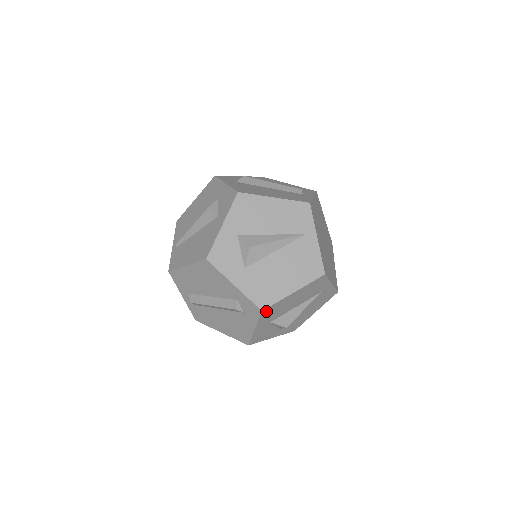
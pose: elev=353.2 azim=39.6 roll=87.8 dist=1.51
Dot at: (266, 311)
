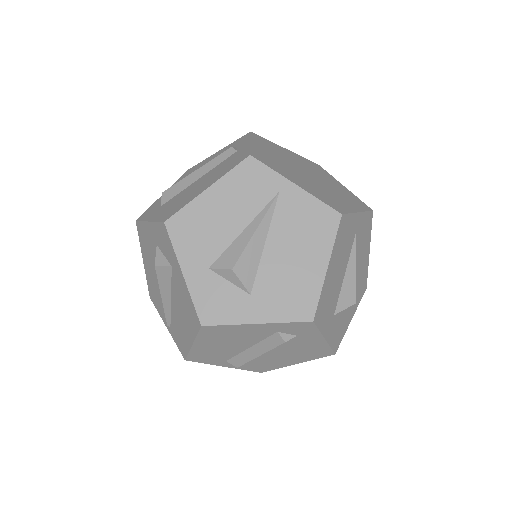
Dot at: (318, 315)
